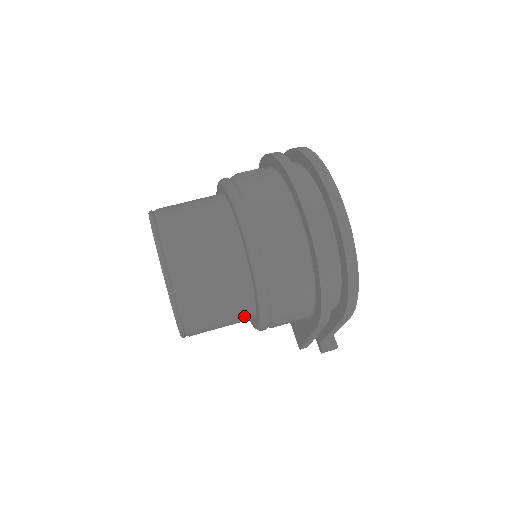
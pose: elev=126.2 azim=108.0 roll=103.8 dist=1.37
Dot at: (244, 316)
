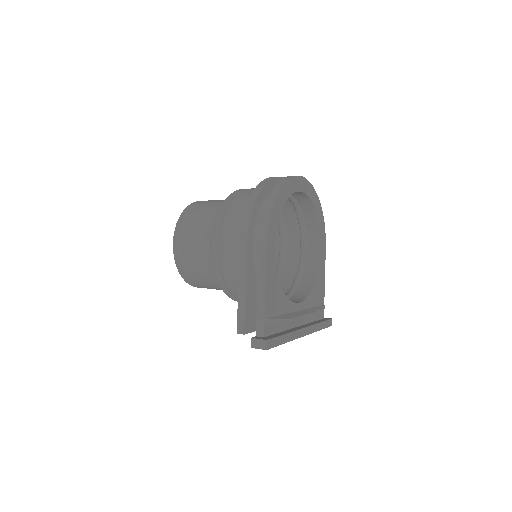
Dot at: (209, 238)
